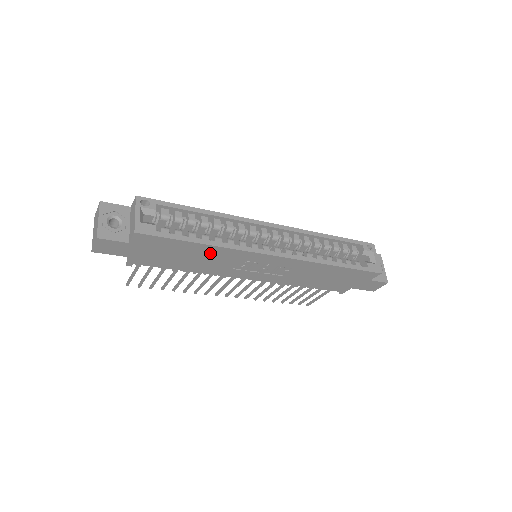
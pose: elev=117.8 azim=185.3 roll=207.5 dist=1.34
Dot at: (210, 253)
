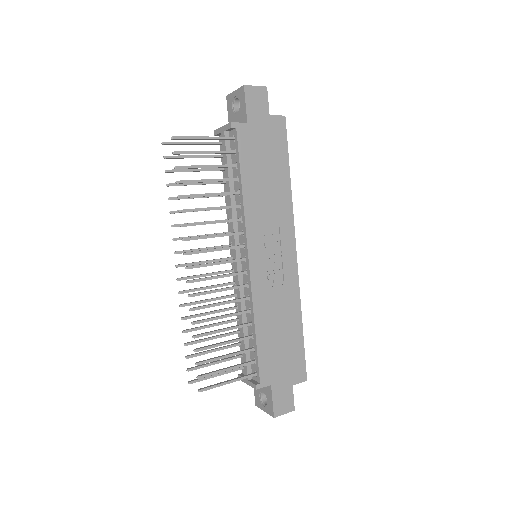
Dot at: (279, 192)
